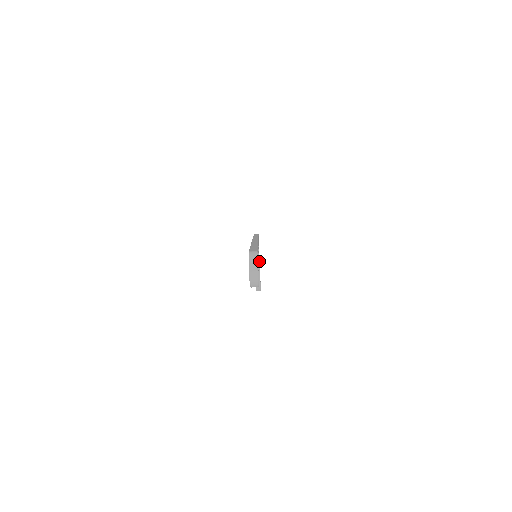
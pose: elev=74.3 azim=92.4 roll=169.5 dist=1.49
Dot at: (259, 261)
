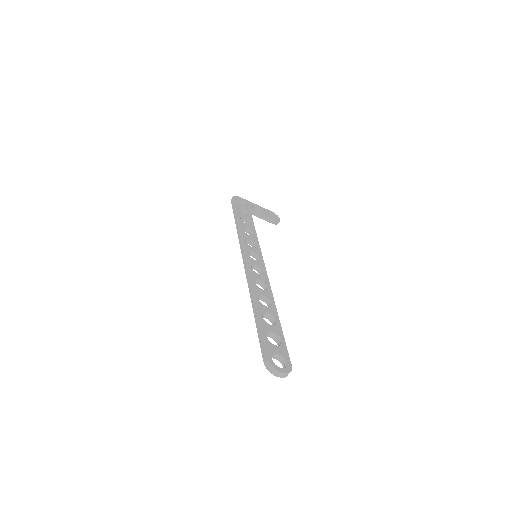
Dot at: (256, 212)
